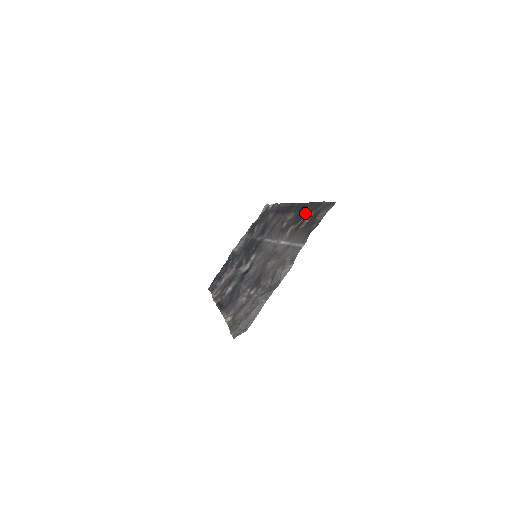
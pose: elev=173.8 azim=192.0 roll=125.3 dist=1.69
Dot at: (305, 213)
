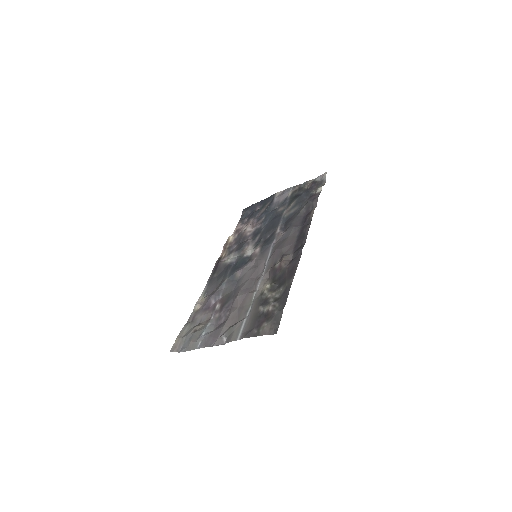
Dot at: (280, 289)
